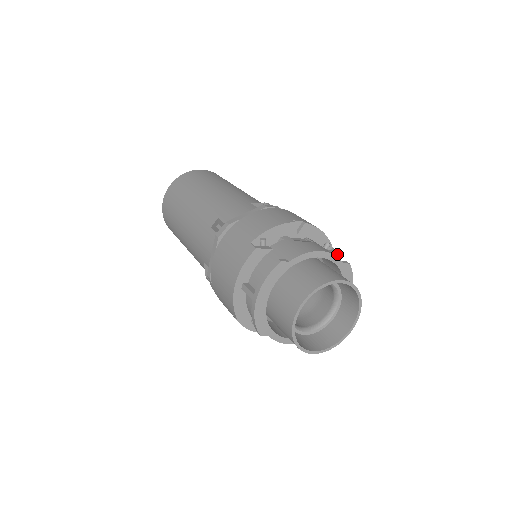
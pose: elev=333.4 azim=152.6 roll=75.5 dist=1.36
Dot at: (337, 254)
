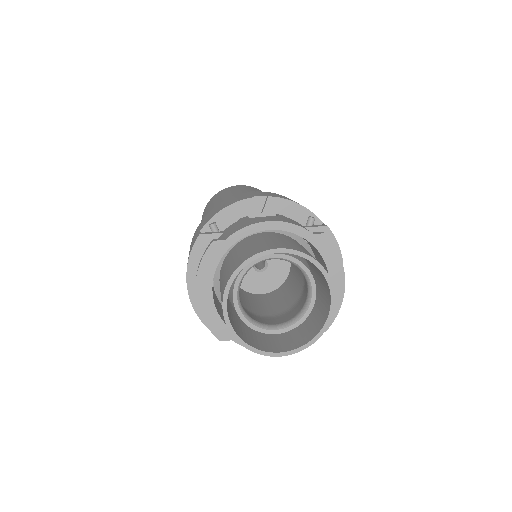
Dot at: (324, 229)
